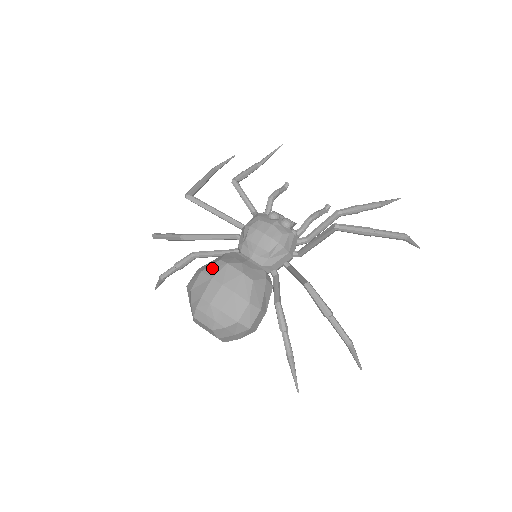
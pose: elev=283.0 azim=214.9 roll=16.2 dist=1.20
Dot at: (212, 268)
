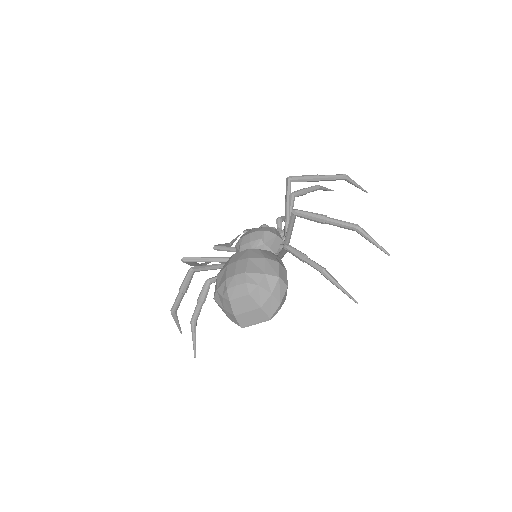
Dot at: (224, 266)
